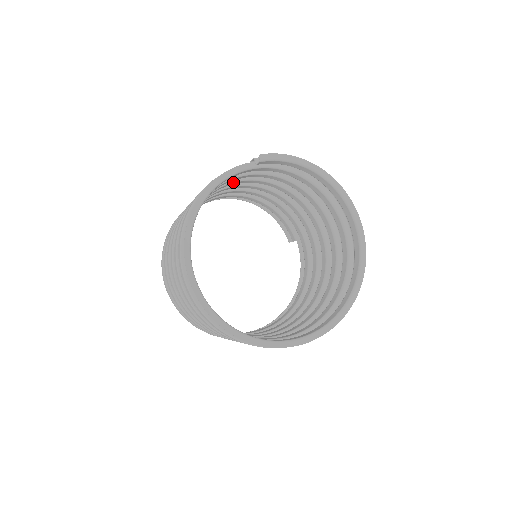
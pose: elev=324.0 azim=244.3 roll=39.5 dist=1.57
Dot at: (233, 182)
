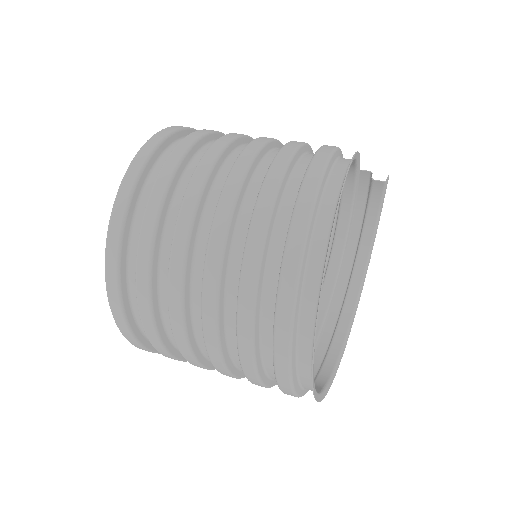
Dot at: occluded
